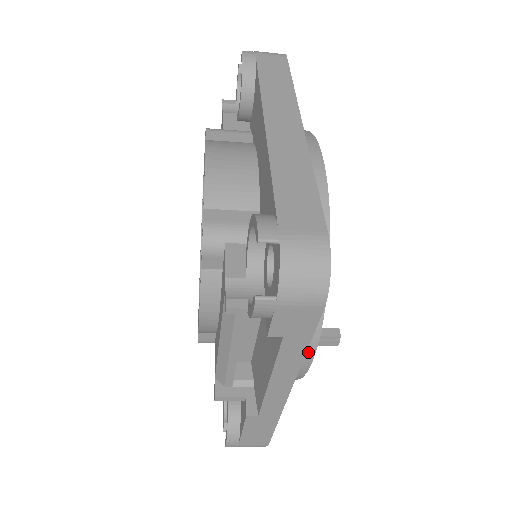
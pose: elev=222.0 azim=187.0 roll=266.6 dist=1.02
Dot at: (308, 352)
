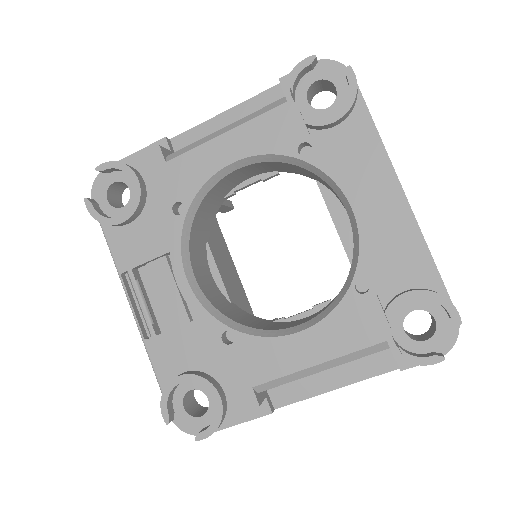
Dot at: occluded
